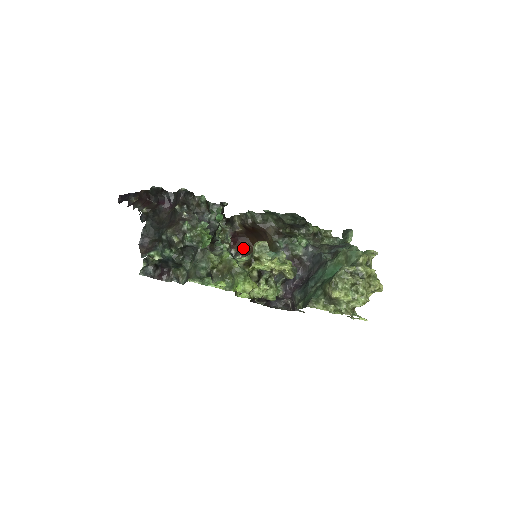
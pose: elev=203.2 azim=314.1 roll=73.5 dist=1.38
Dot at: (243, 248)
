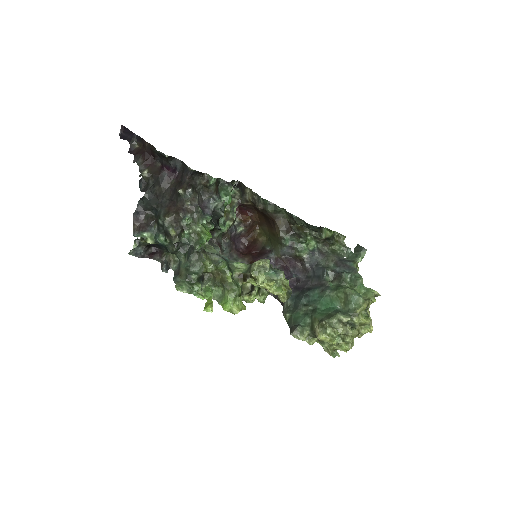
Dot at: (248, 221)
